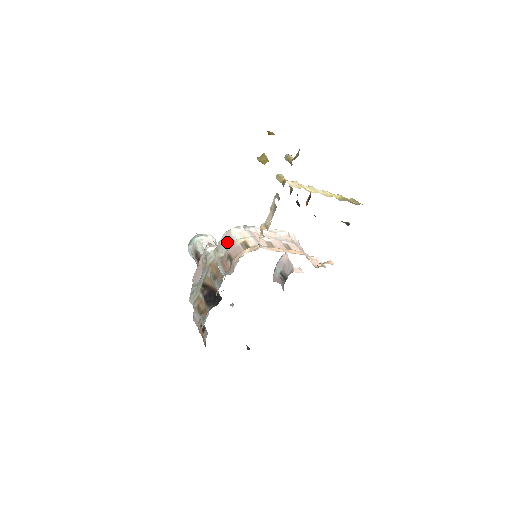
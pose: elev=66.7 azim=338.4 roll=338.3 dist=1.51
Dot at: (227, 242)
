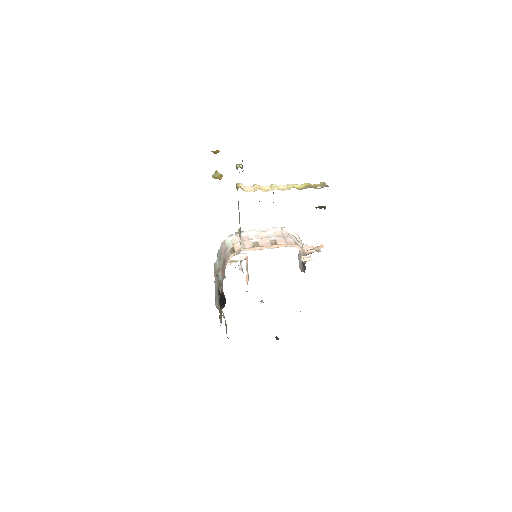
Dot at: (223, 251)
